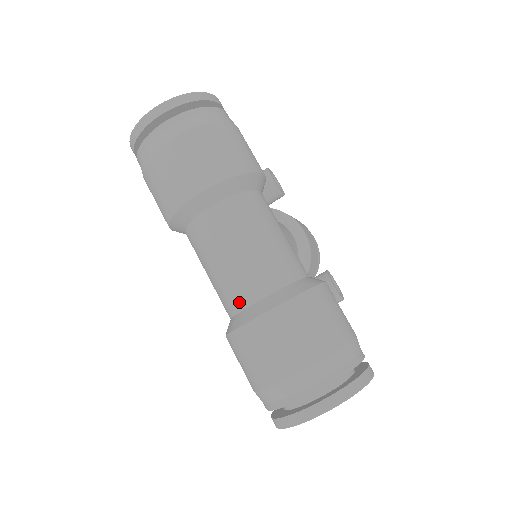
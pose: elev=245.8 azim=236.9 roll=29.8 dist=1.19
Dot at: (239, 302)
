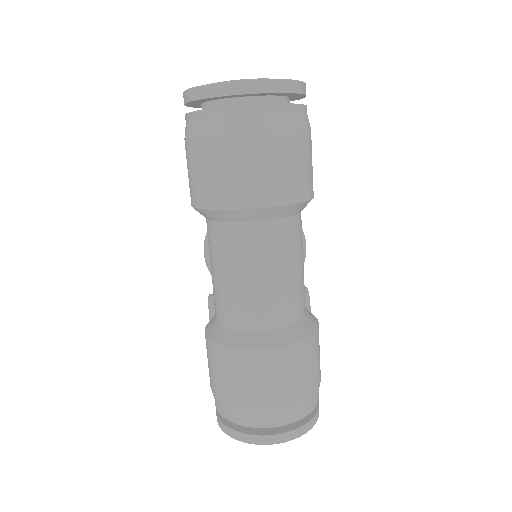
Dot at: (243, 322)
